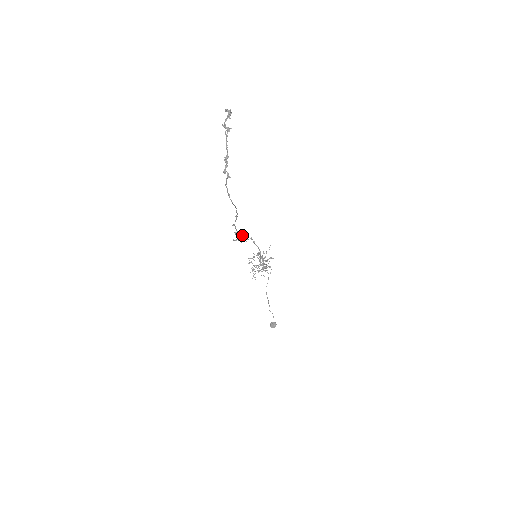
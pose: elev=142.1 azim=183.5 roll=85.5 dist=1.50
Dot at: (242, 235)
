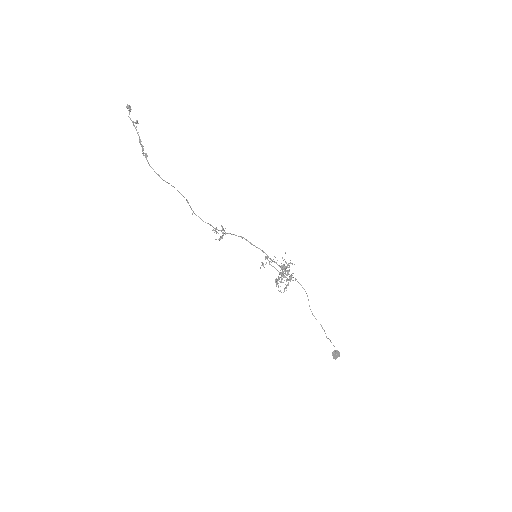
Dot at: (219, 230)
